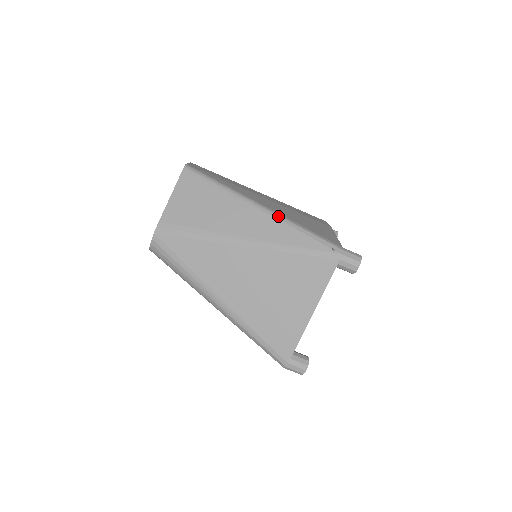
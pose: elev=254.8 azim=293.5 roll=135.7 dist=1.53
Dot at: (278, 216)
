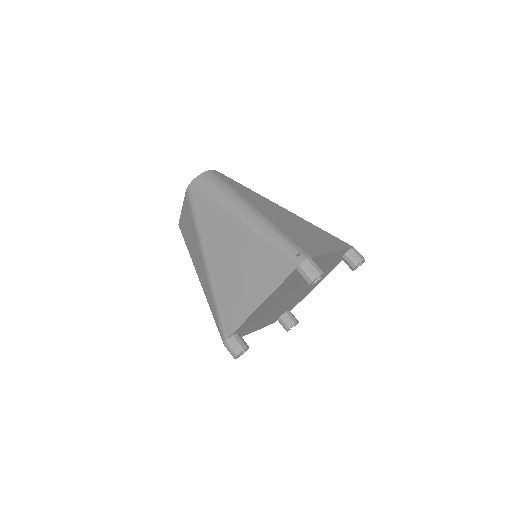
Dot at: occluded
